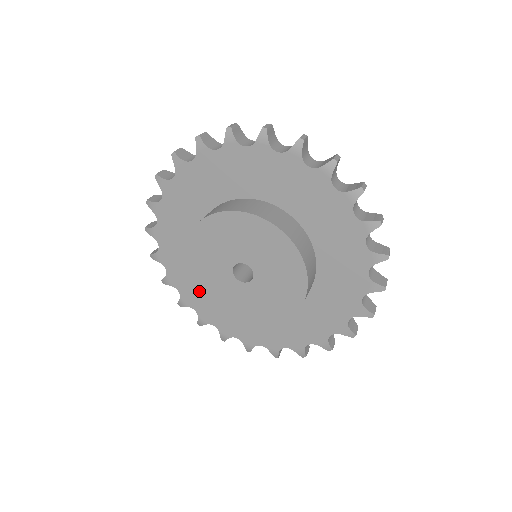
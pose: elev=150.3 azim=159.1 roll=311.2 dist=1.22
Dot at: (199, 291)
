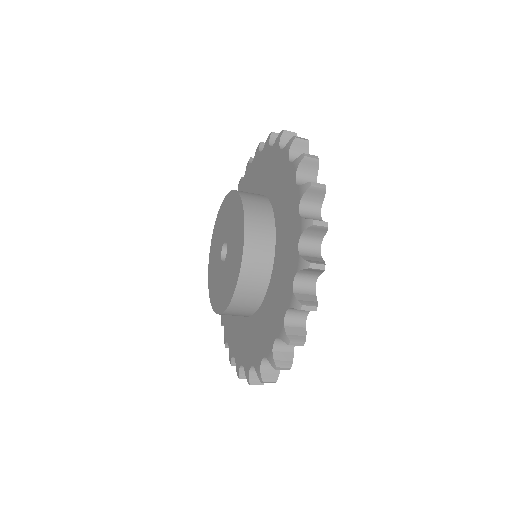
Dot at: (209, 269)
